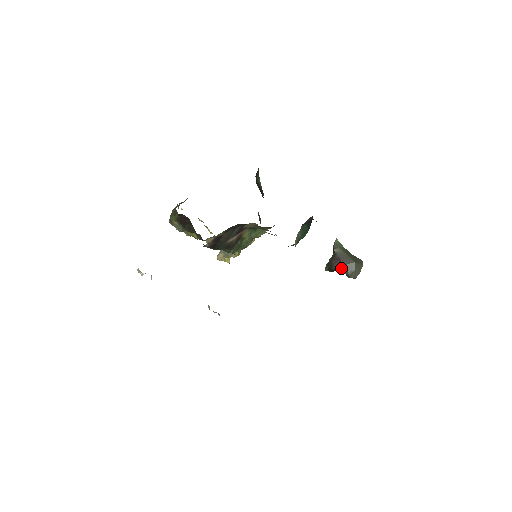
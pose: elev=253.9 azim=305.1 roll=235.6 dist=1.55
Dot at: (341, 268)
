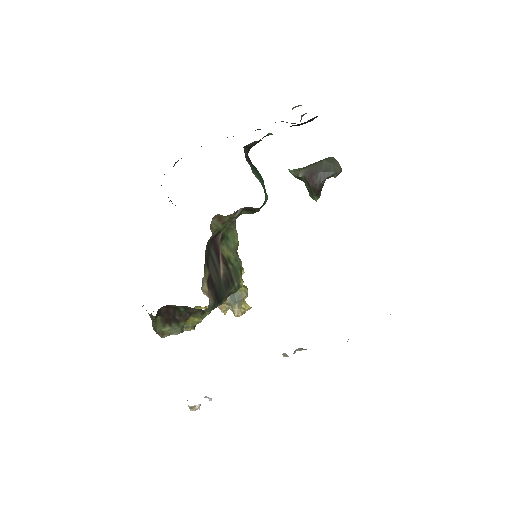
Dot at: (322, 177)
